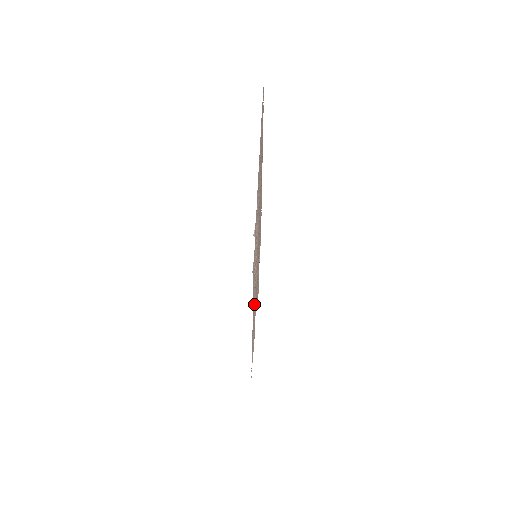
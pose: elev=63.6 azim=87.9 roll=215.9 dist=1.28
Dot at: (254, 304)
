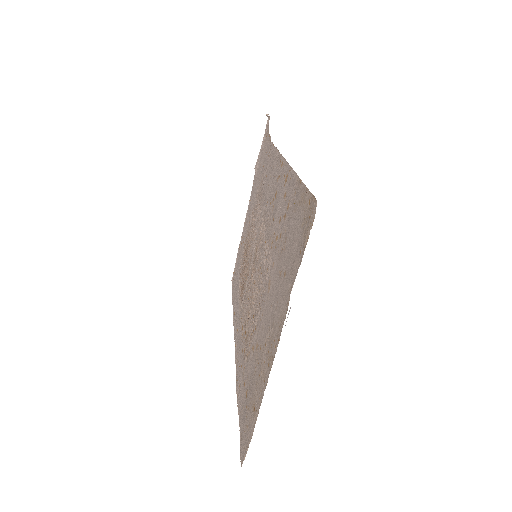
Dot at: (242, 318)
